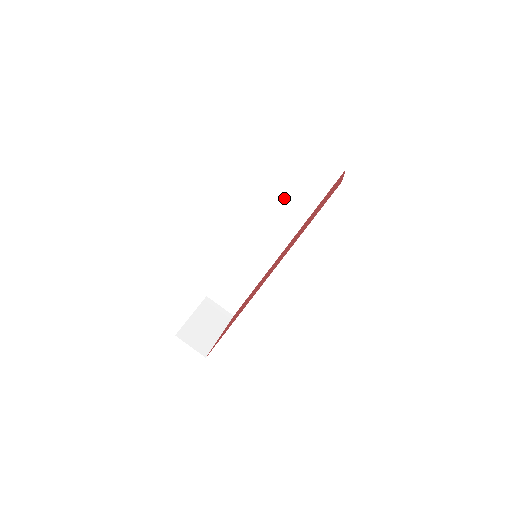
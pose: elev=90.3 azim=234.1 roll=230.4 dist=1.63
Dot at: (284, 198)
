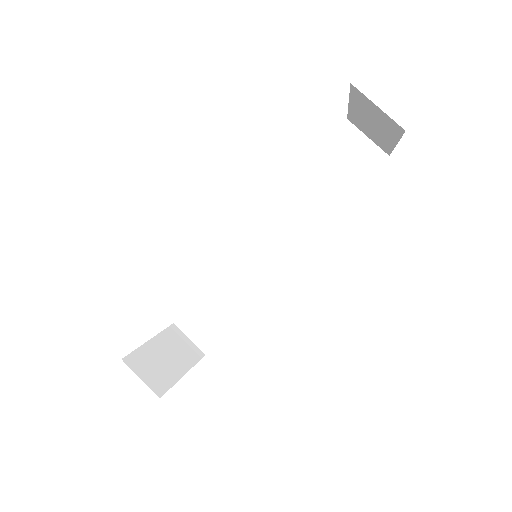
Dot at: (302, 190)
